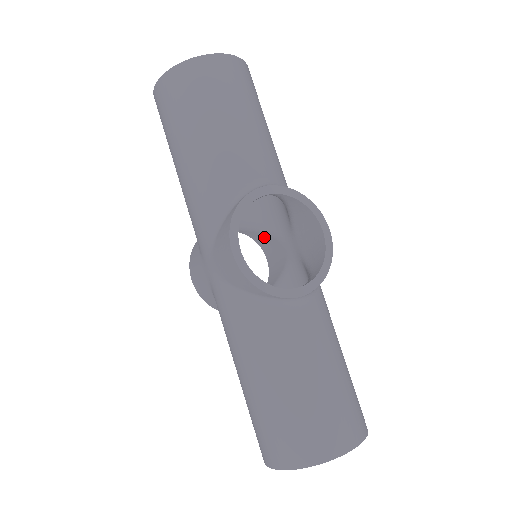
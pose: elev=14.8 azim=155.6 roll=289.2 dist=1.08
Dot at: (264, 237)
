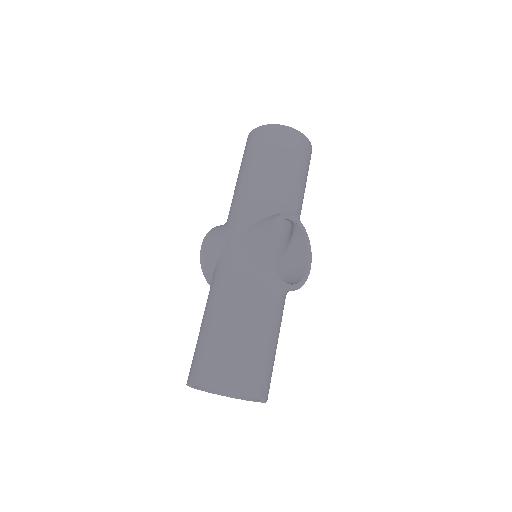
Dot at: occluded
